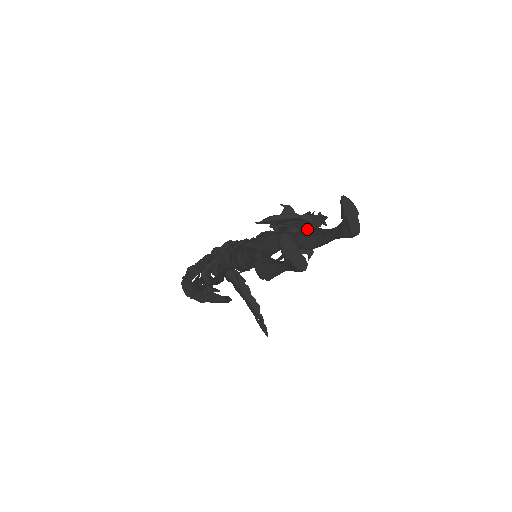
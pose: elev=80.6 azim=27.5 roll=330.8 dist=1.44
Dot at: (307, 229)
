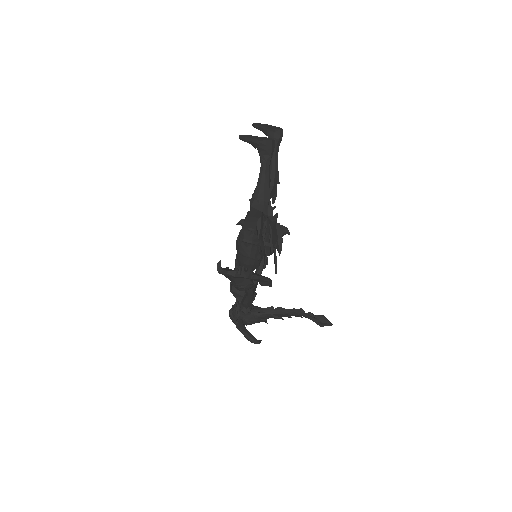
Dot at: occluded
